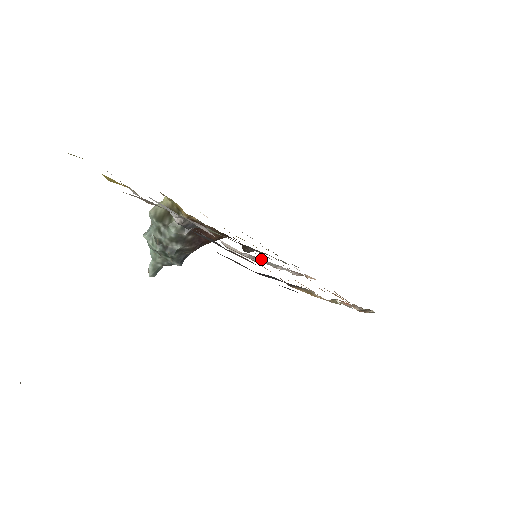
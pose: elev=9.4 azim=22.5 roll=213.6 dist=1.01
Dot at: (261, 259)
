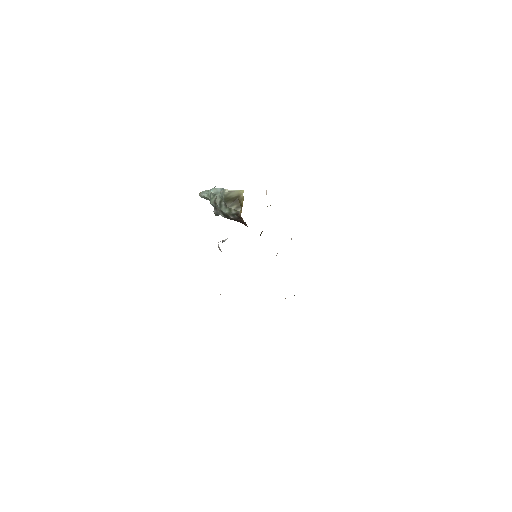
Dot at: occluded
